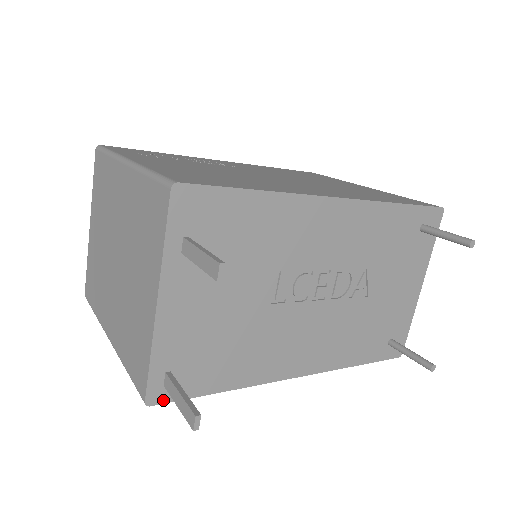
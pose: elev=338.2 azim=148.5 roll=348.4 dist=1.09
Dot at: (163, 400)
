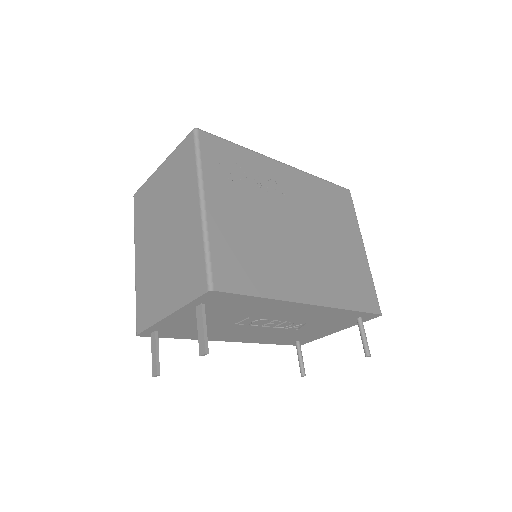
Dot at: (147, 336)
